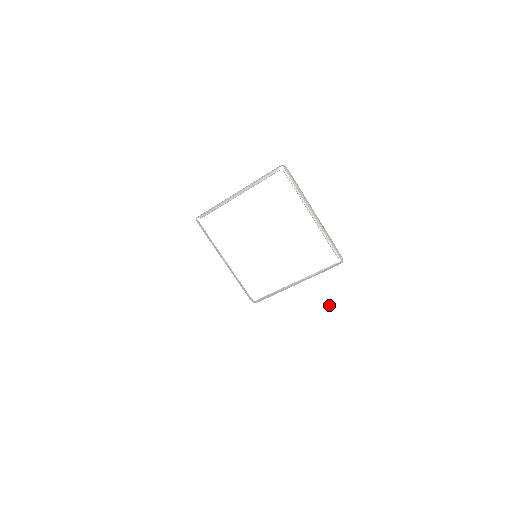
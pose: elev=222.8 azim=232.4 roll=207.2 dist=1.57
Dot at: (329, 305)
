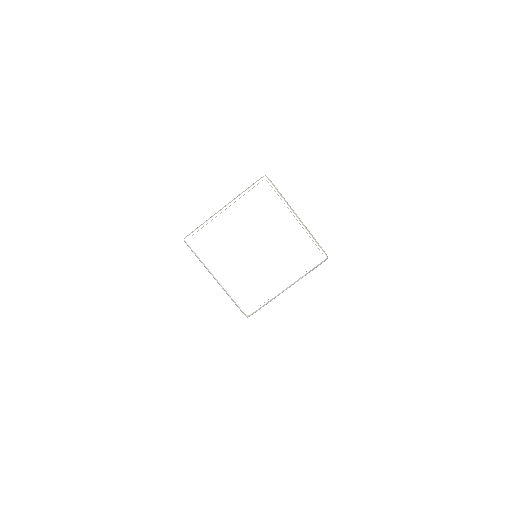
Dot at: occluded
